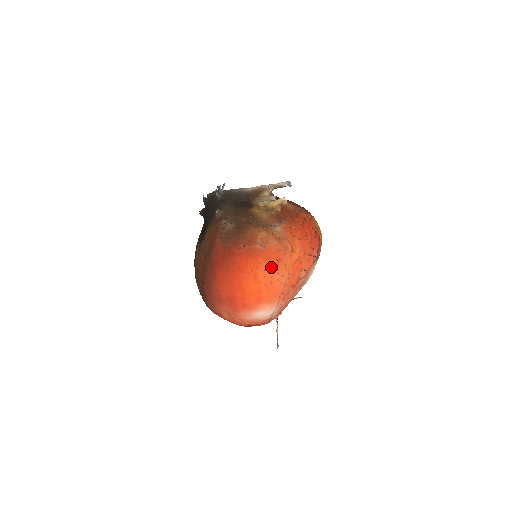
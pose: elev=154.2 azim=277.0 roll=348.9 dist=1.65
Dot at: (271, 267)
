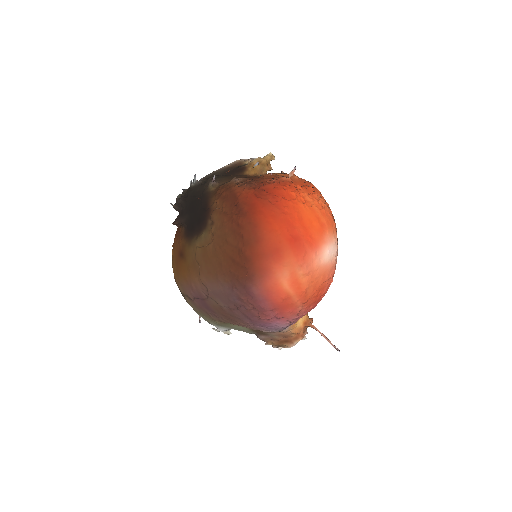
Dot at: (311, 192)
